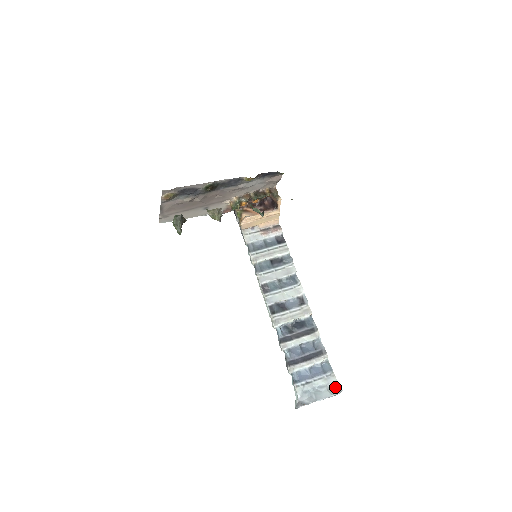
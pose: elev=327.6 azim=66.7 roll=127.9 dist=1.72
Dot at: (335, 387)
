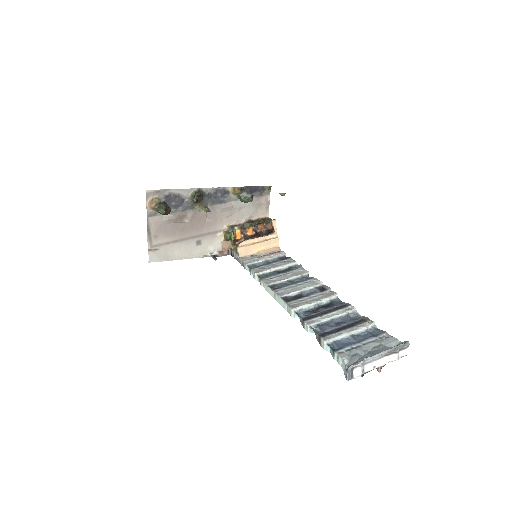
Dot at: occluded
